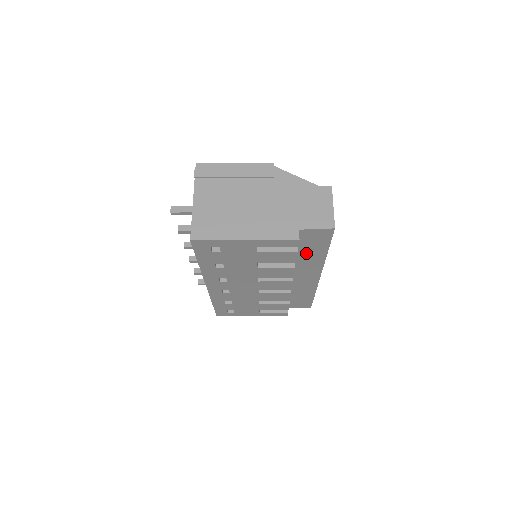
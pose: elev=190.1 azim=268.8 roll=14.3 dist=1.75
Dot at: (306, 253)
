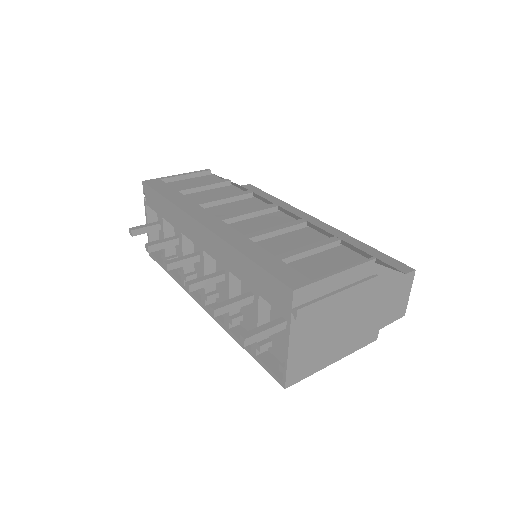
Dot at: occluded
